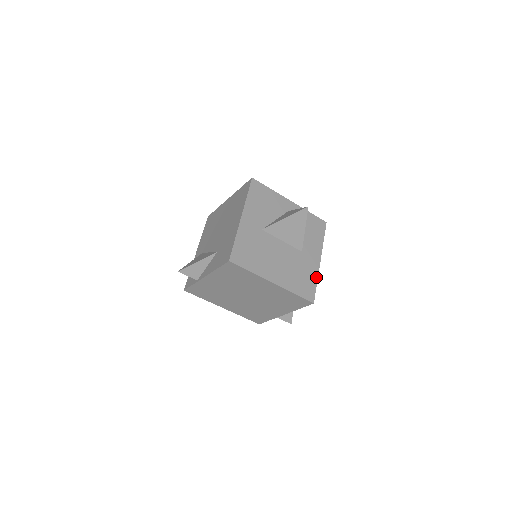
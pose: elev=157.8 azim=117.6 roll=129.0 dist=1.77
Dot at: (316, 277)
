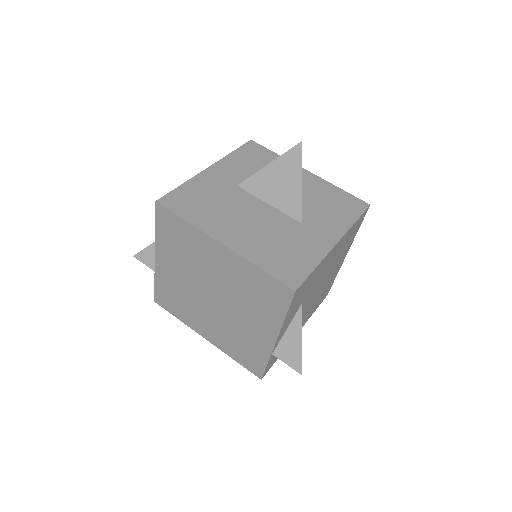
Dot at: (318, 259)
